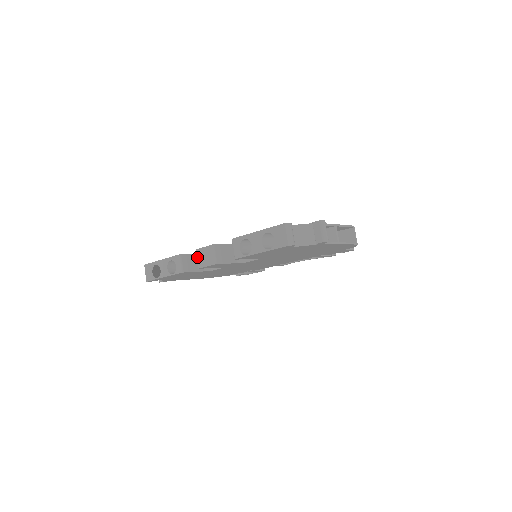
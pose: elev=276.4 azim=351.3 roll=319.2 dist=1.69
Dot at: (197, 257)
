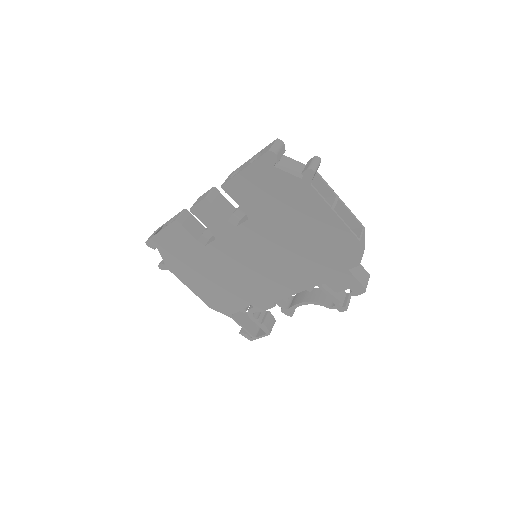
Dot at: (195, 202)
